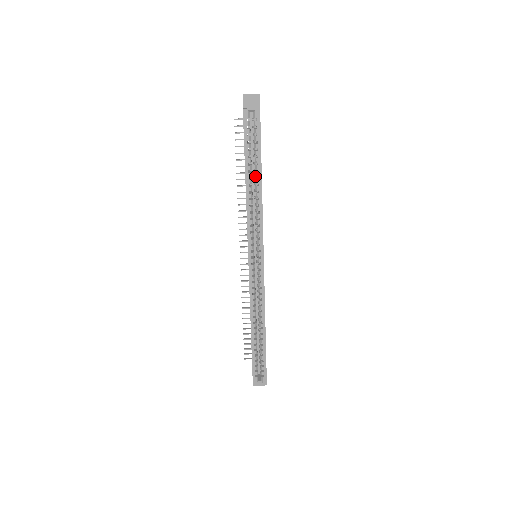
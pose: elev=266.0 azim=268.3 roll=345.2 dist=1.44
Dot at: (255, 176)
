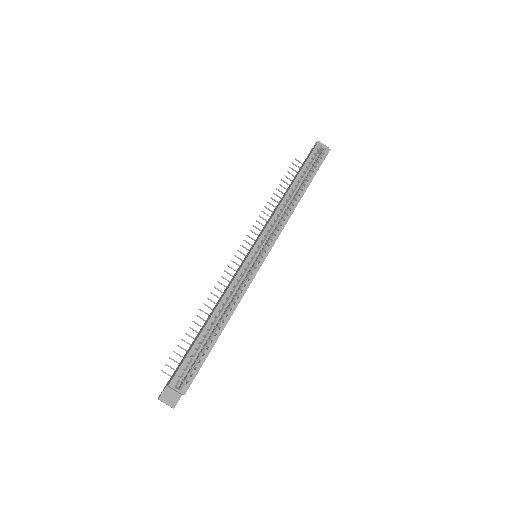
Dot at: (300, 188)
